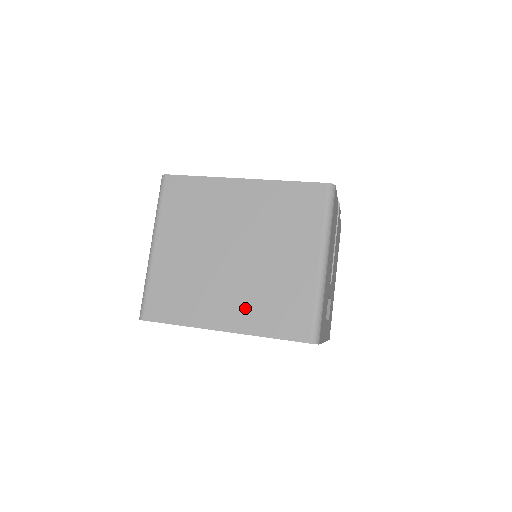
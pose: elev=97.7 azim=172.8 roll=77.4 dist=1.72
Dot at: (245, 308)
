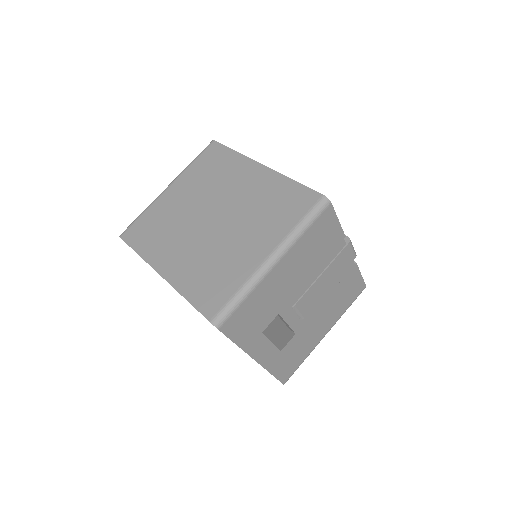
Dot at: (187, 265)
